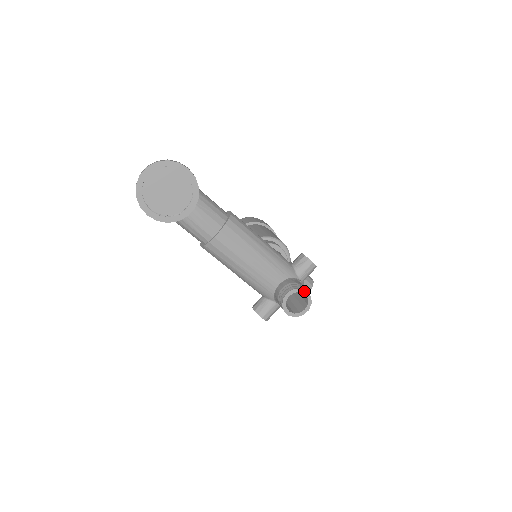
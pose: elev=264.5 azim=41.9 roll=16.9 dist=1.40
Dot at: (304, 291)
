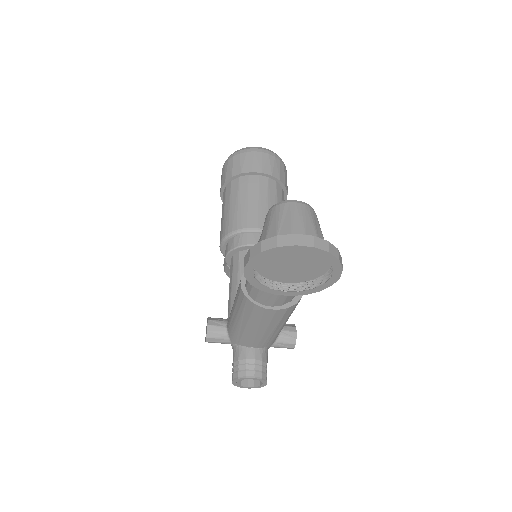
Dot at: (266, 383)
